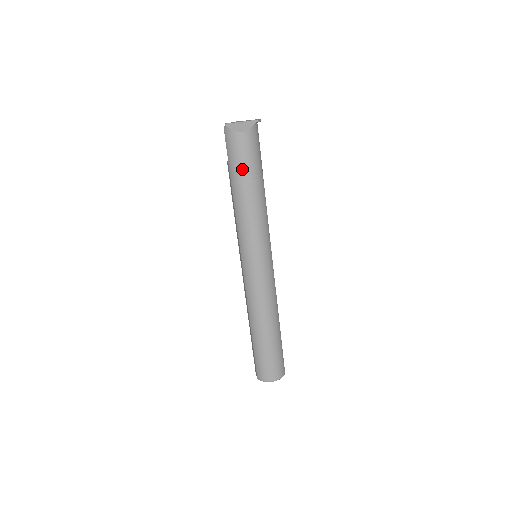
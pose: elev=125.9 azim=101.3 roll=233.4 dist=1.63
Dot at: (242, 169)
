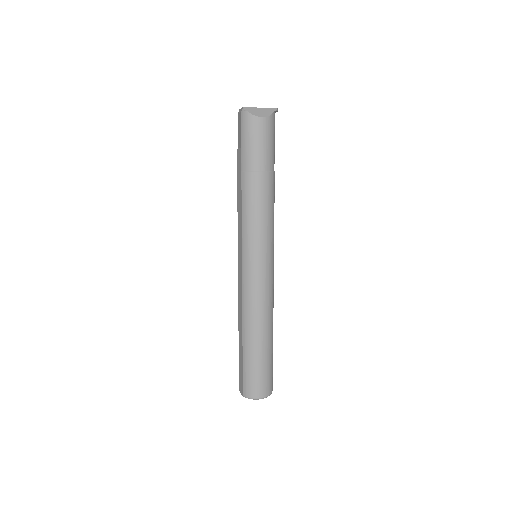
Dot at: (257, 157)
